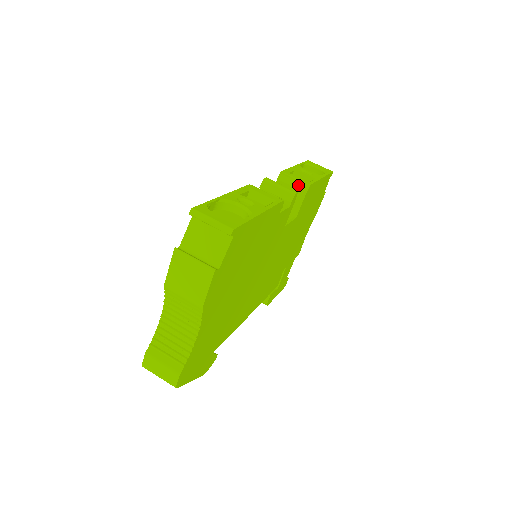
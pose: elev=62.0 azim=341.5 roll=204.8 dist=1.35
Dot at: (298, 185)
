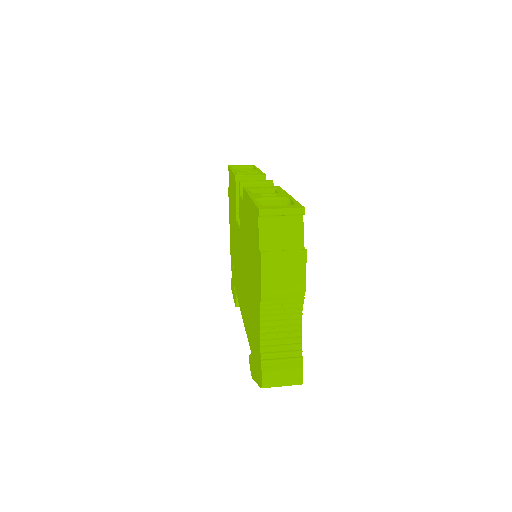
Dot at: (256, 180)
